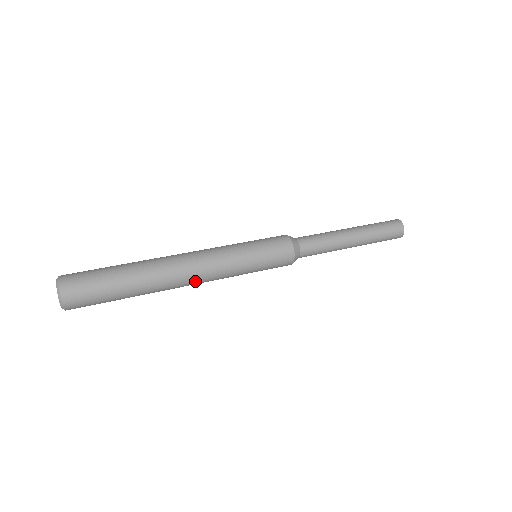
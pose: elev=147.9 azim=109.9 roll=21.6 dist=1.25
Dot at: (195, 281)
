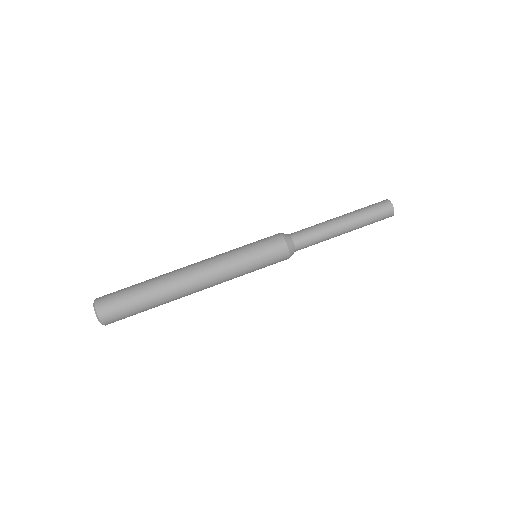
Dot at: (204, 286)
